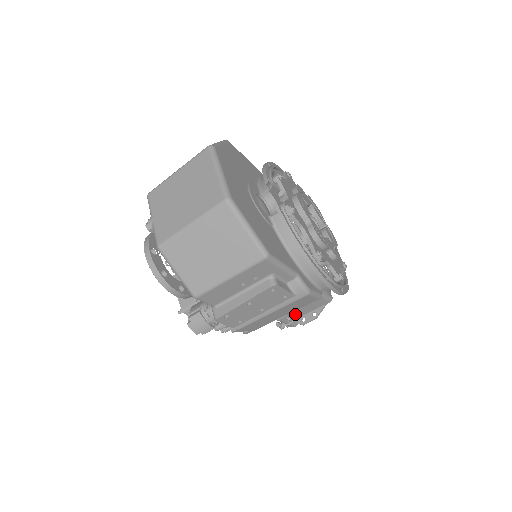
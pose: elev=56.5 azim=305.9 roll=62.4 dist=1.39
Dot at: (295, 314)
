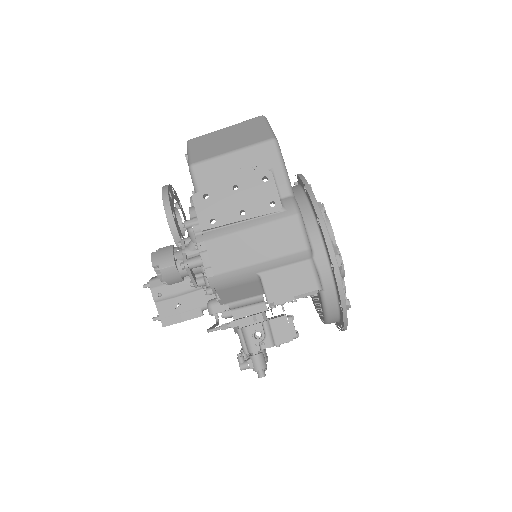
Dot at: (271, 289)
